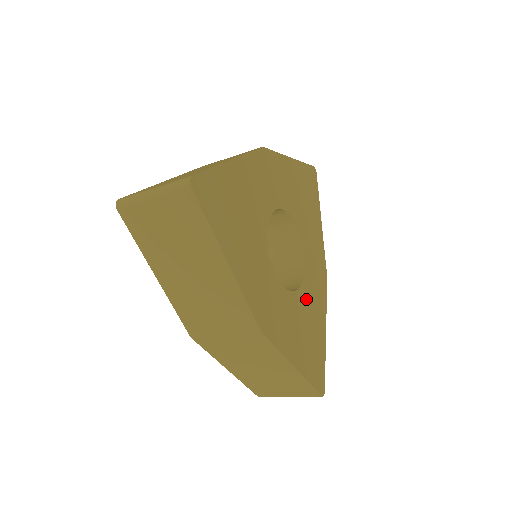
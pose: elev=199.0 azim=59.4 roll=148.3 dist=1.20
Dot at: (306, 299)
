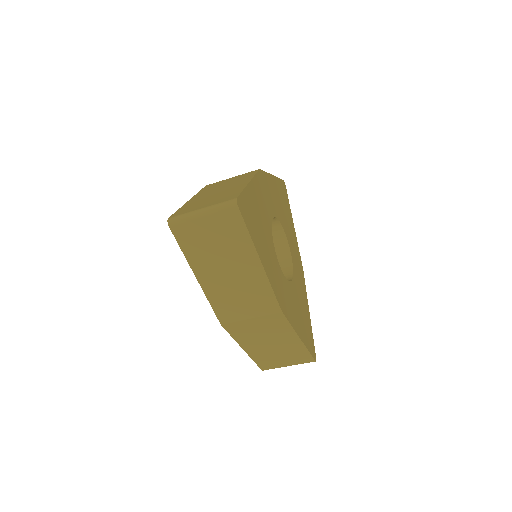
Dot at: (297, 287)
